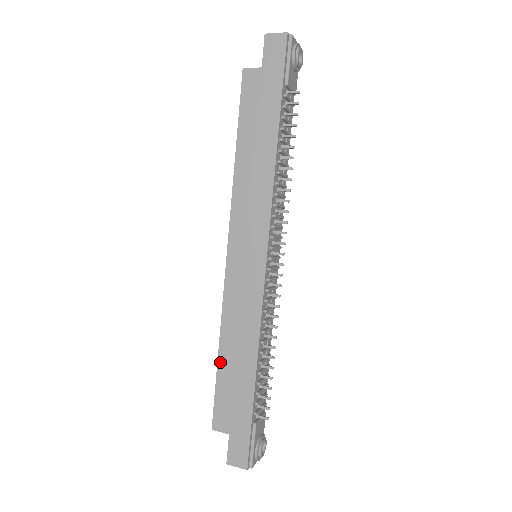
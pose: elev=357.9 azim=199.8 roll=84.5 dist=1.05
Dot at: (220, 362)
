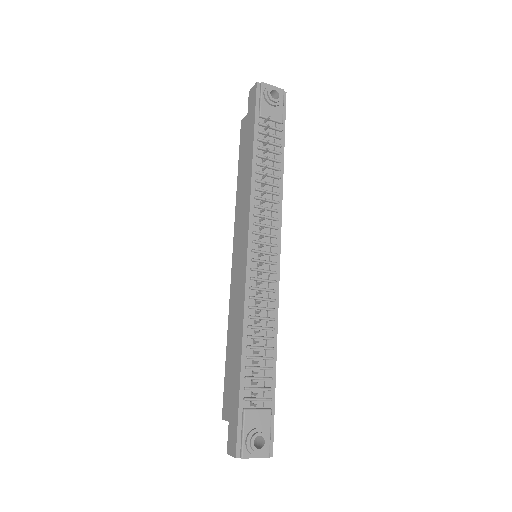
Dot at: (227, 352)
